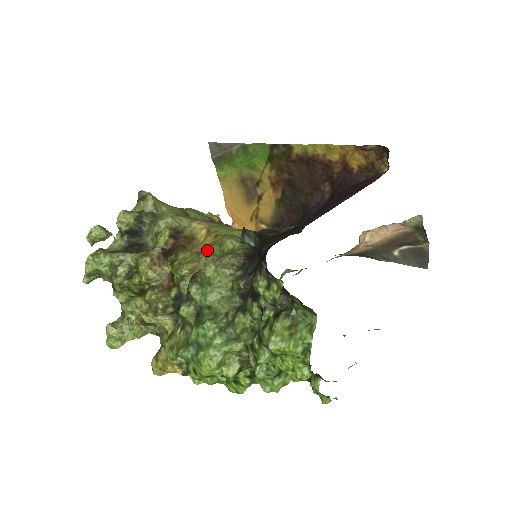
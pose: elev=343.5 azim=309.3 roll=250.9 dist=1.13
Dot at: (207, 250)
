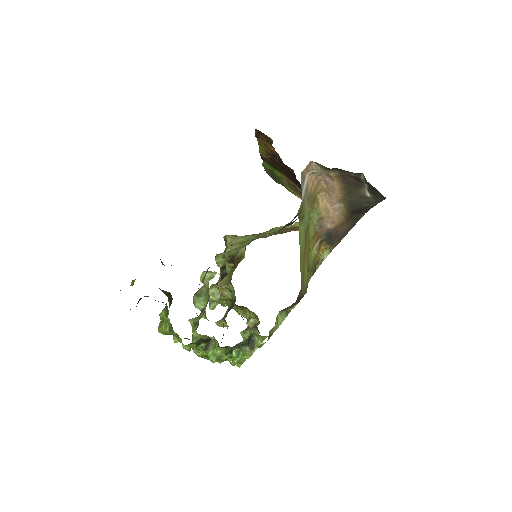
Dot at: occluded
